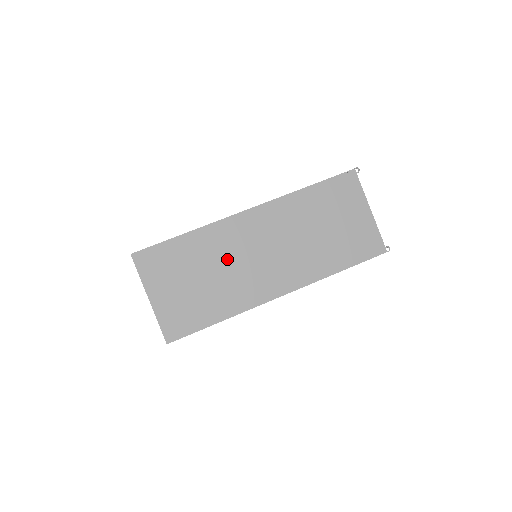
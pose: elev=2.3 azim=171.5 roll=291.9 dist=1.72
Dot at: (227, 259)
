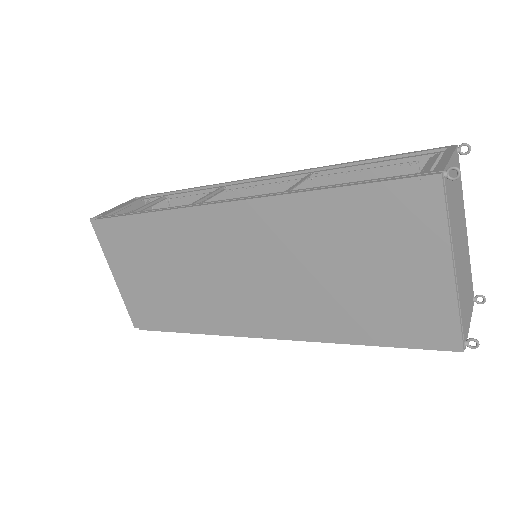
Dot at: (191, 264)
